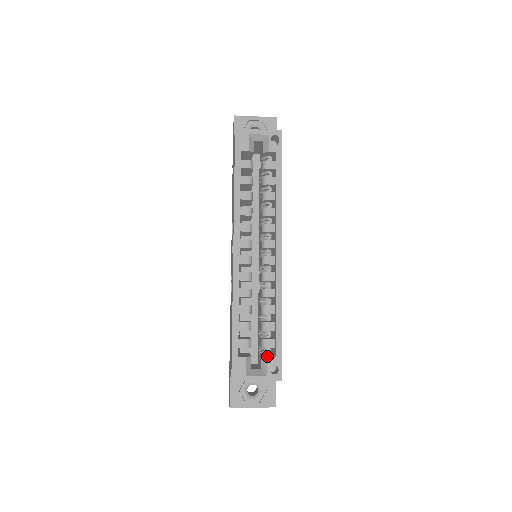
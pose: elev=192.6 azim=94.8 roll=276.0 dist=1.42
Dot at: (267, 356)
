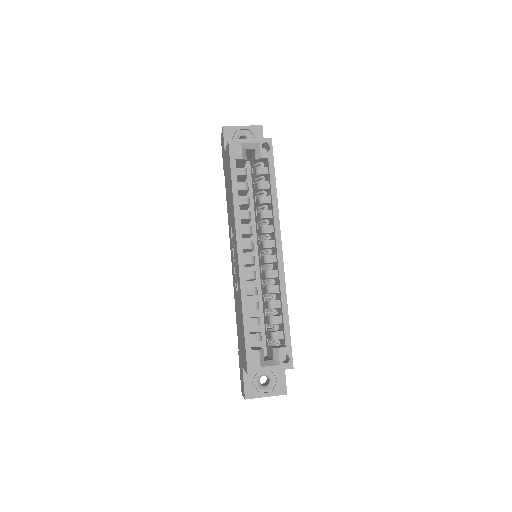
Dot at: (278, 347)
